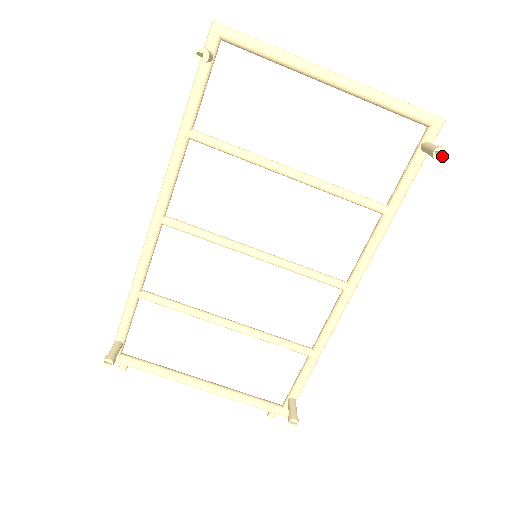
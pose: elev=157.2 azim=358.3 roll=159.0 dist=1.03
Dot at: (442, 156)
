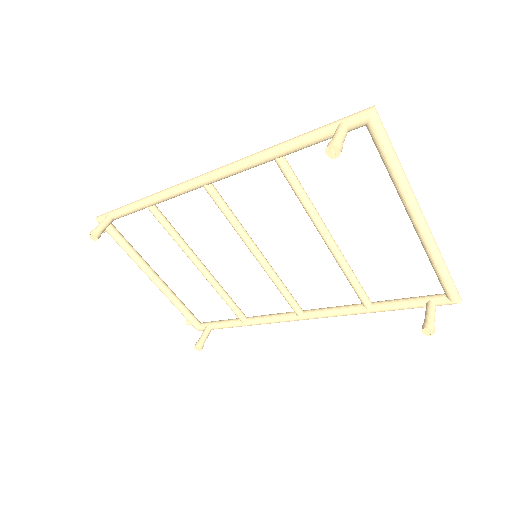
Dot at: (429, 332)
